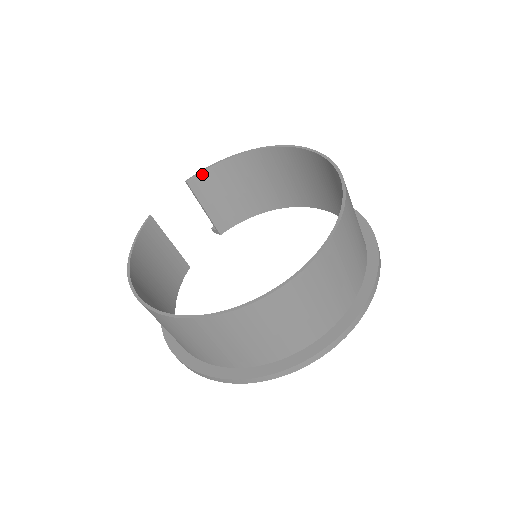
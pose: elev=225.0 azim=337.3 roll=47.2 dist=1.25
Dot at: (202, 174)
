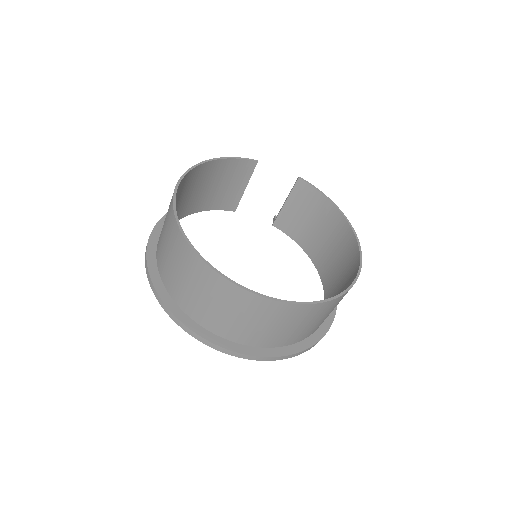
Dot at: (311, 187)
